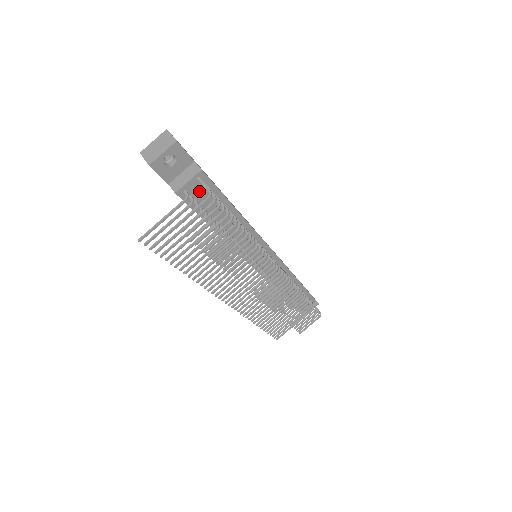
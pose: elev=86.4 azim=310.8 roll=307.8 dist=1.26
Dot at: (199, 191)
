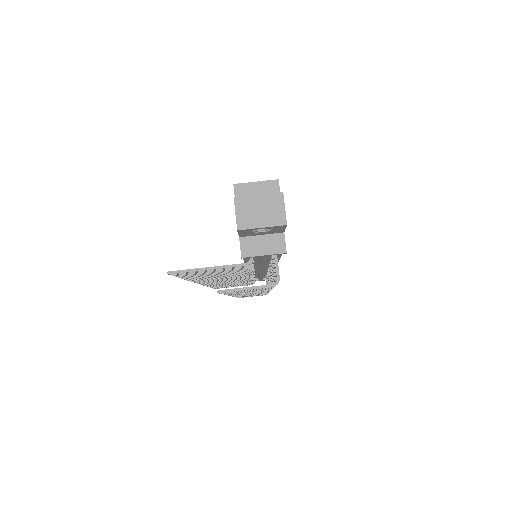
Dot at: (265, 257)
